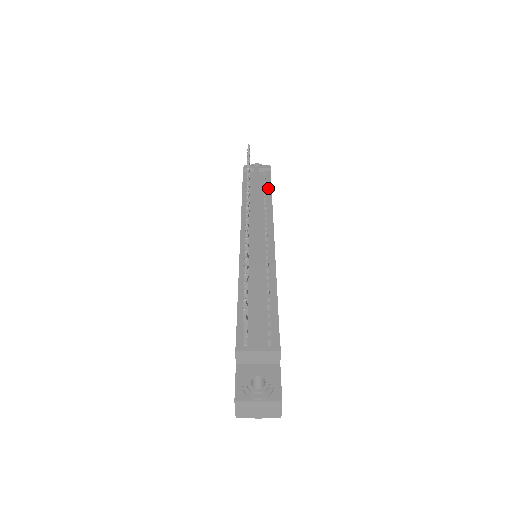
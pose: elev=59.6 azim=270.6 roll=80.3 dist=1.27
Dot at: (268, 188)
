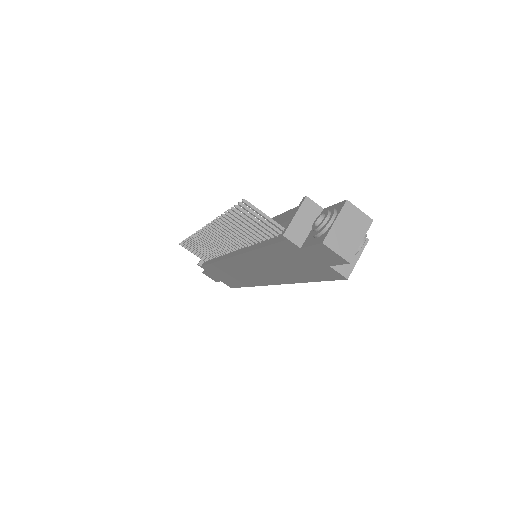
Dot at: occluded
